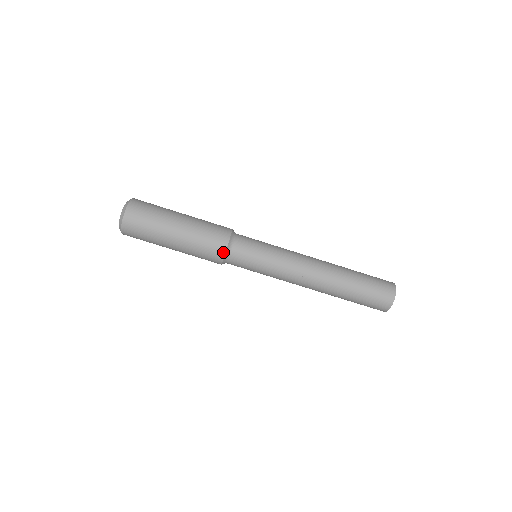
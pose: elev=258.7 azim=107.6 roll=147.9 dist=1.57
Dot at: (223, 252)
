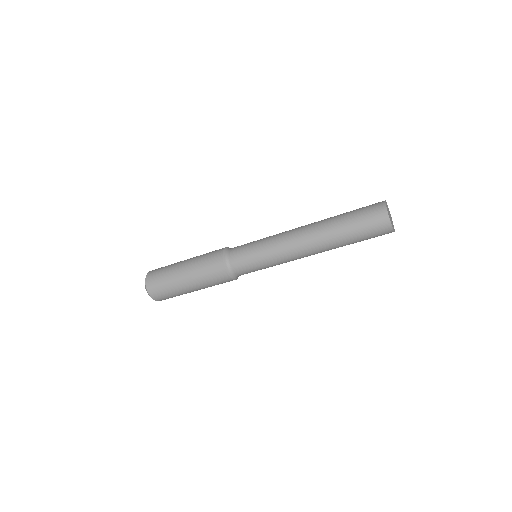
Dot at: (226, 275)
